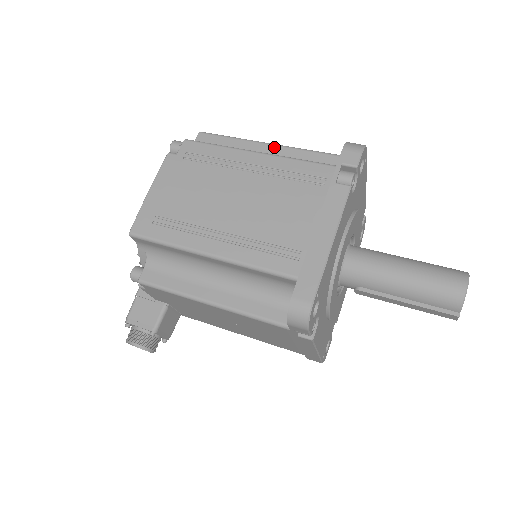
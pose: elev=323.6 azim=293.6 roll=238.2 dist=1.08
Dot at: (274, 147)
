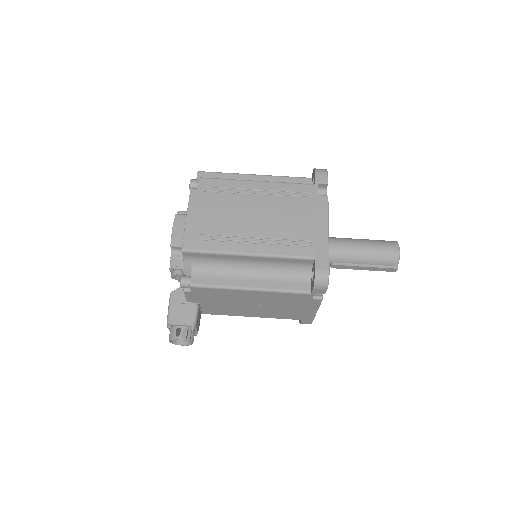
Dot at: (259, 177)
